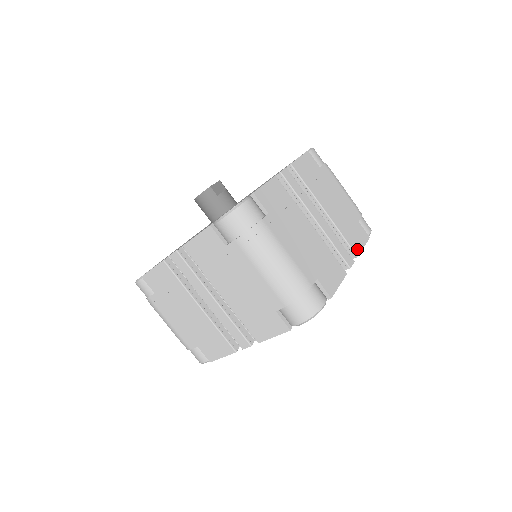
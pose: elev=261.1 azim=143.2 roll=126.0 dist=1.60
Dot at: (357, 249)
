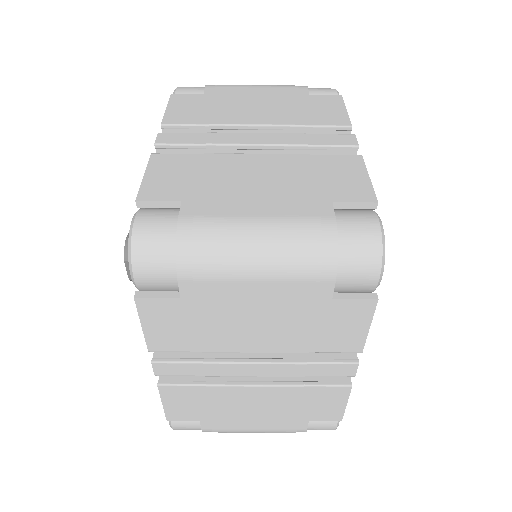
Dot at: (355, 345)
